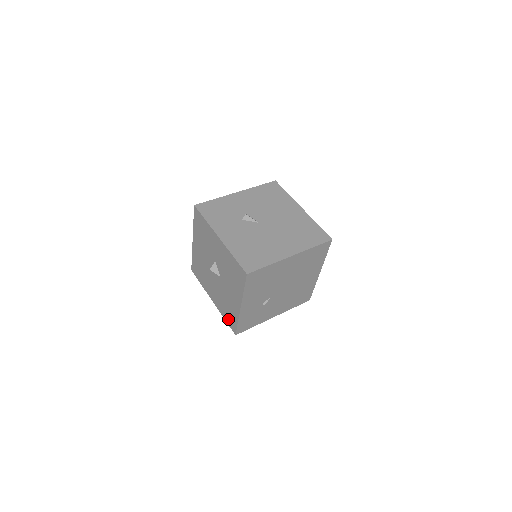
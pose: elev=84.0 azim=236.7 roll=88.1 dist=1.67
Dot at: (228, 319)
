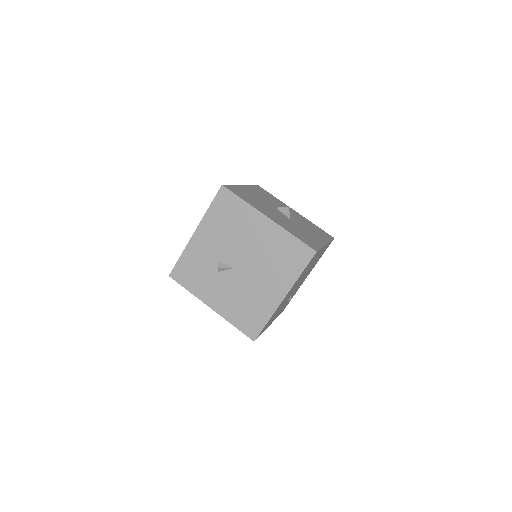
Dot at: occluded
